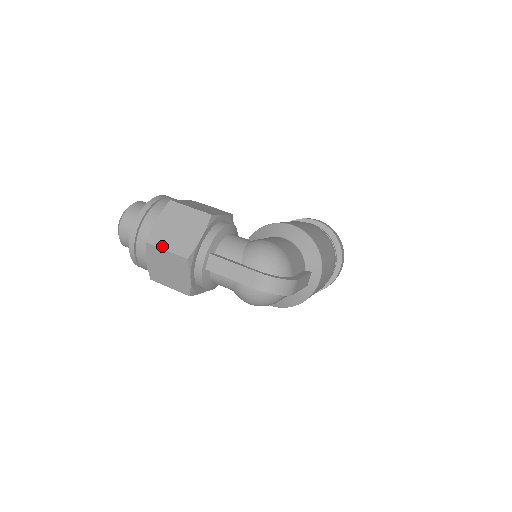
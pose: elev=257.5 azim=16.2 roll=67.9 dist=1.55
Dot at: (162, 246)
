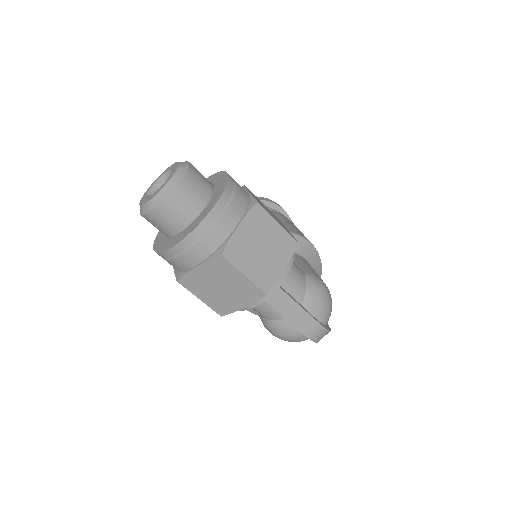
Dot at: (241, 268)
